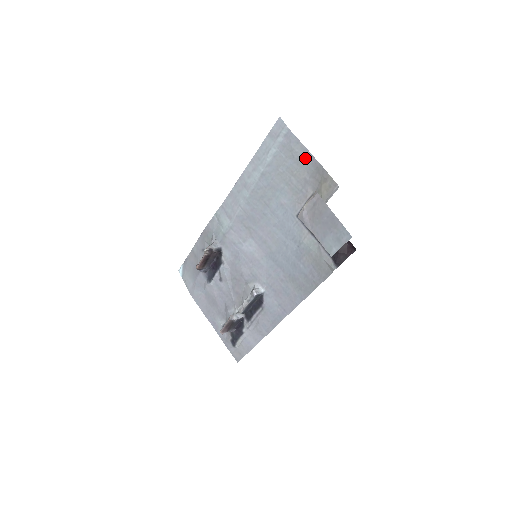
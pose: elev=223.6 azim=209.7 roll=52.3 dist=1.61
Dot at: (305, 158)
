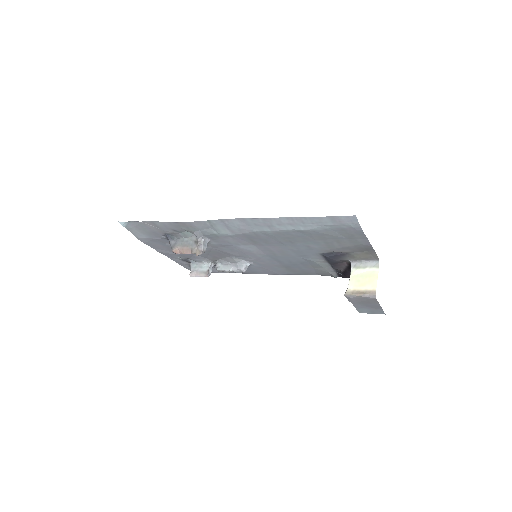
Dot at: (361, 242)
